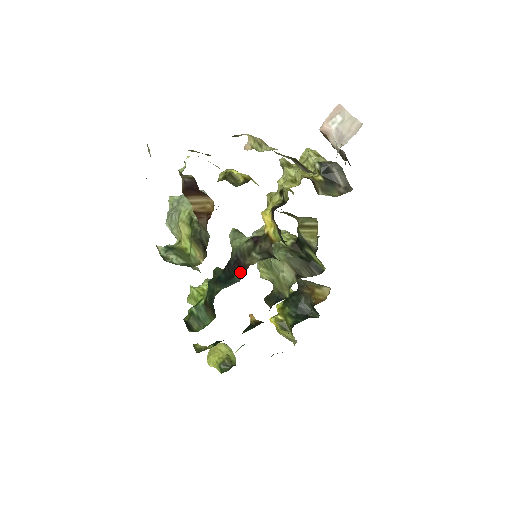
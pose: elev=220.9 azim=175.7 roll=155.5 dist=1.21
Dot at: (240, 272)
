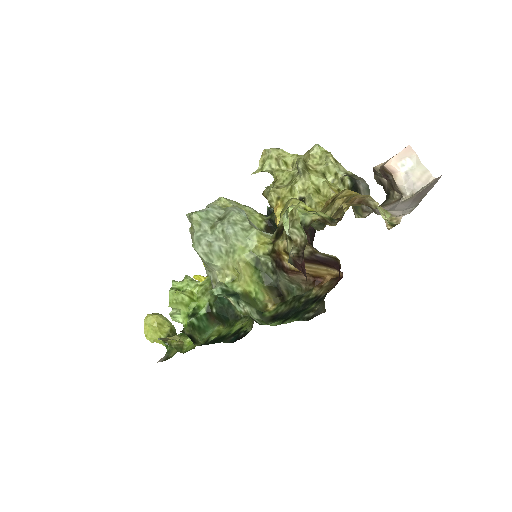
Dot at: occluded
